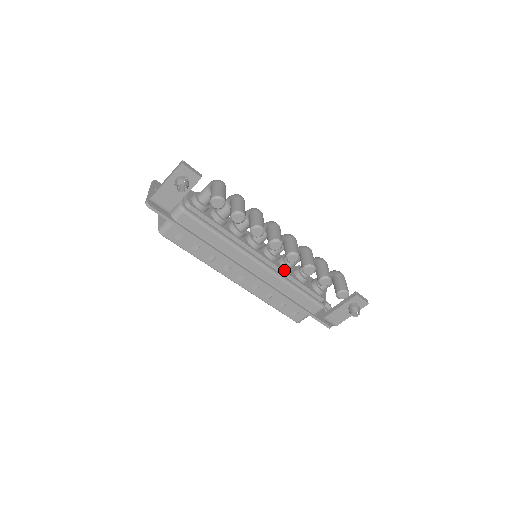
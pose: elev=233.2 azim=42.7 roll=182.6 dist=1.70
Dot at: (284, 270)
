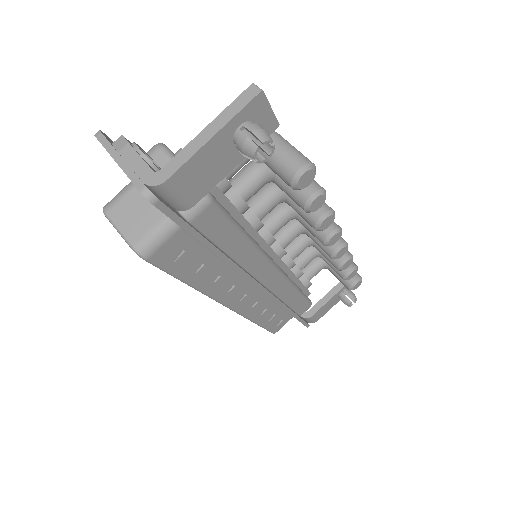
Dot at: (289, 268)
